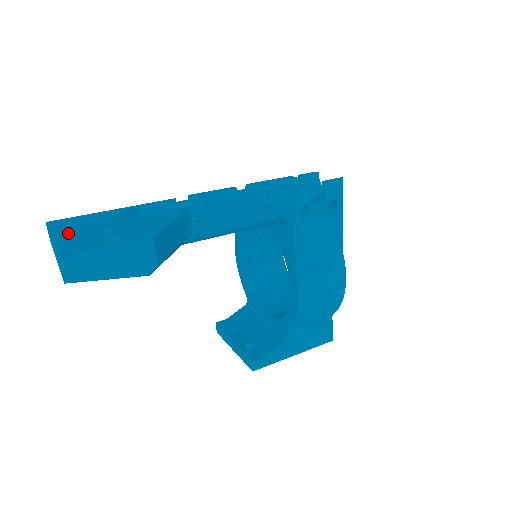
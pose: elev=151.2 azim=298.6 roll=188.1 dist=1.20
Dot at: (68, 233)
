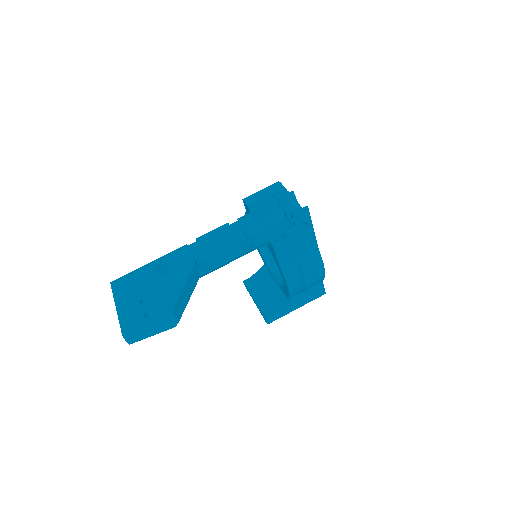
Dot at: (124, 302)
